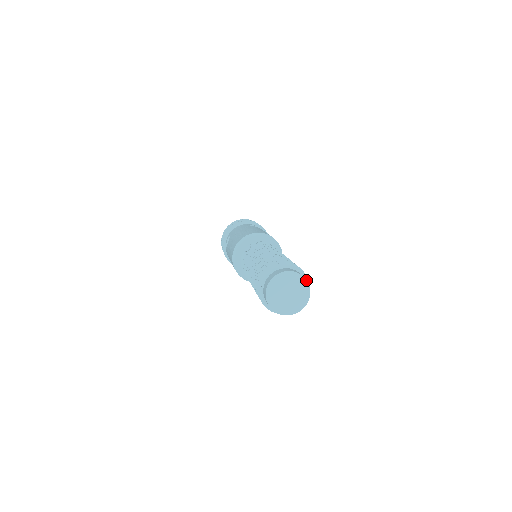
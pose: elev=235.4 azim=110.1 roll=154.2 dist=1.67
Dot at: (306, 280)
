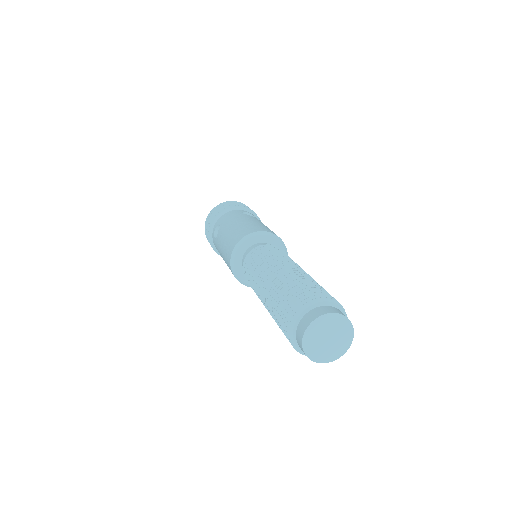
Dot at: (350, 322)
